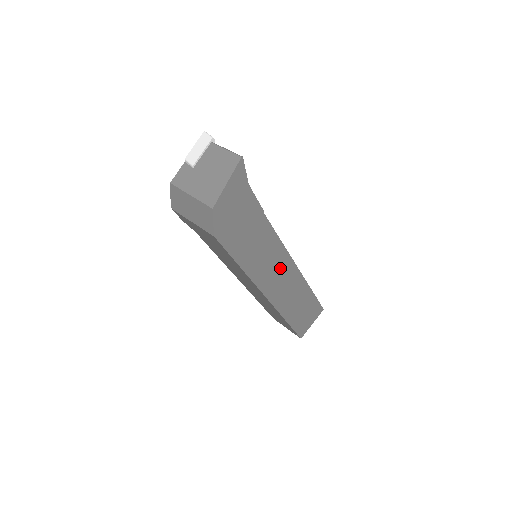
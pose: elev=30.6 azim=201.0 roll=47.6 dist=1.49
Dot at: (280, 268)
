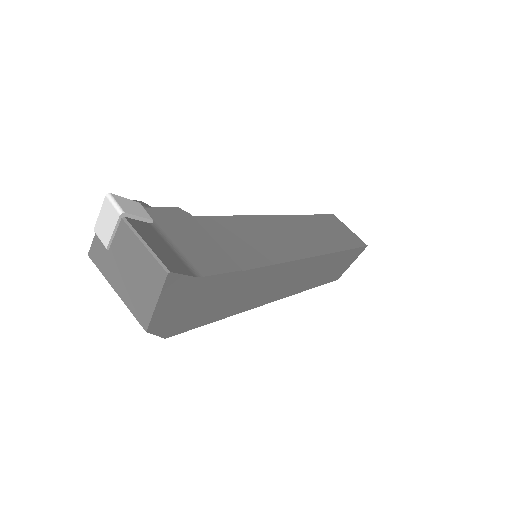
Dot at: (289, 275)
